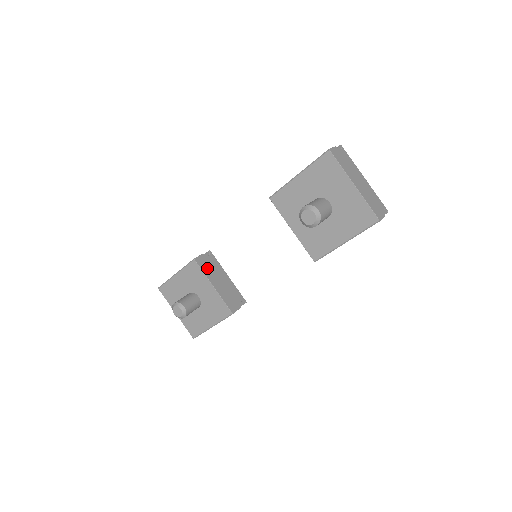
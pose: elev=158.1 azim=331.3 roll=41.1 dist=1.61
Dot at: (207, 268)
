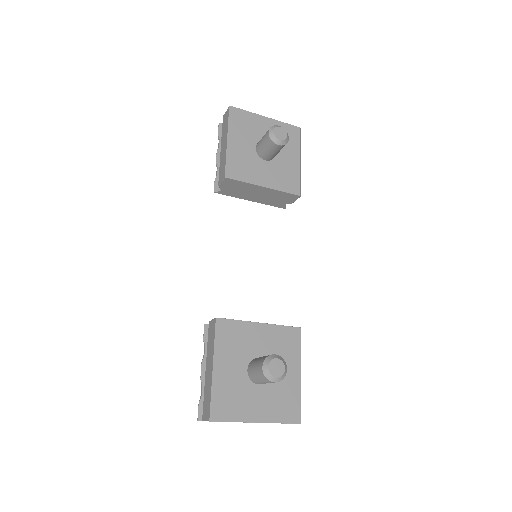
Dot at: occluded
